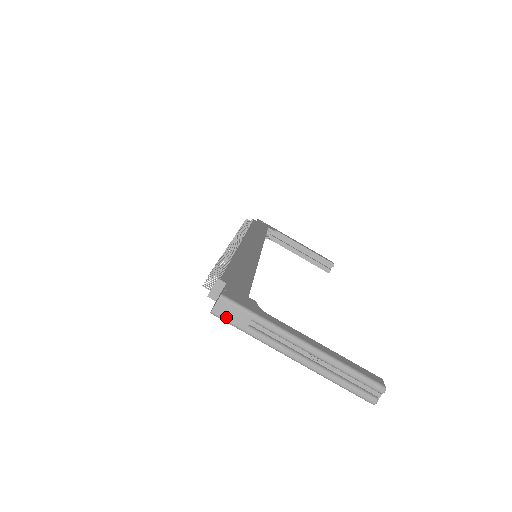
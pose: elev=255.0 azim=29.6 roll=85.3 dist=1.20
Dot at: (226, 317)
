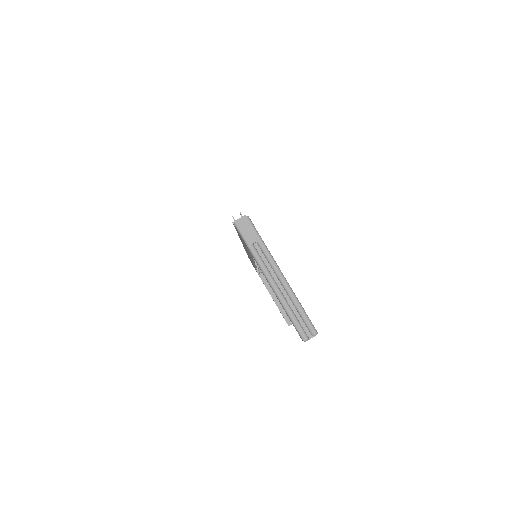
Dot at: (243, 231)
